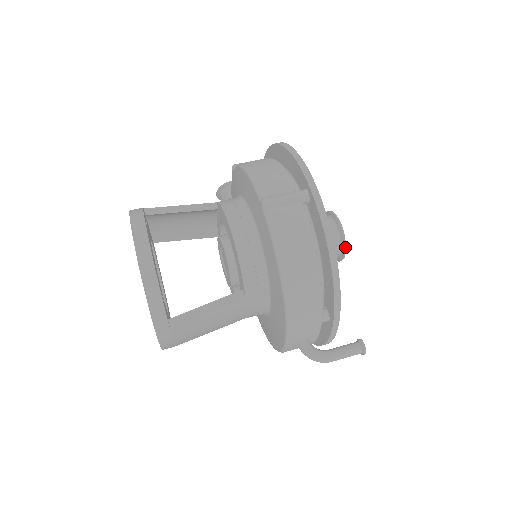
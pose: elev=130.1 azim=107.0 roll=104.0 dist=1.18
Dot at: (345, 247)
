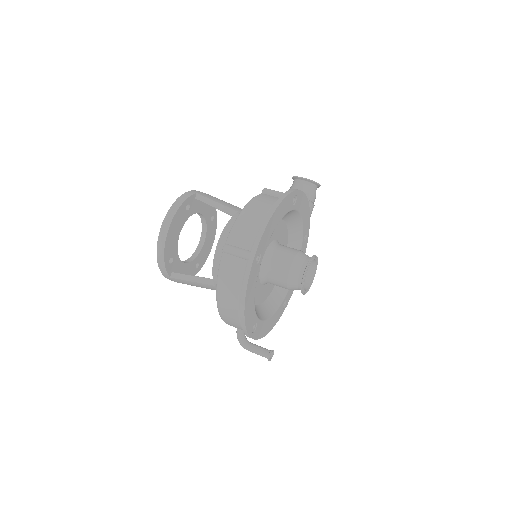
Dot at: (302, 290)
